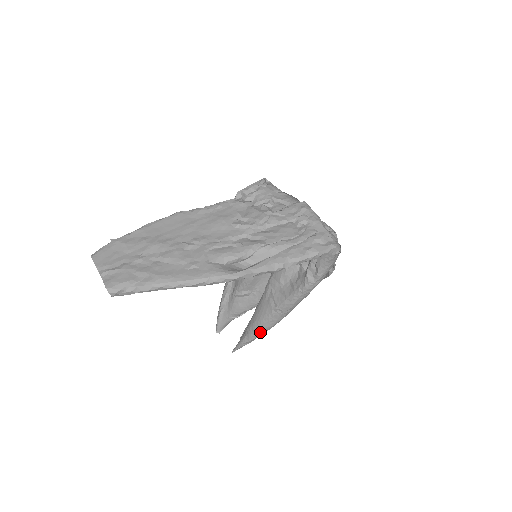
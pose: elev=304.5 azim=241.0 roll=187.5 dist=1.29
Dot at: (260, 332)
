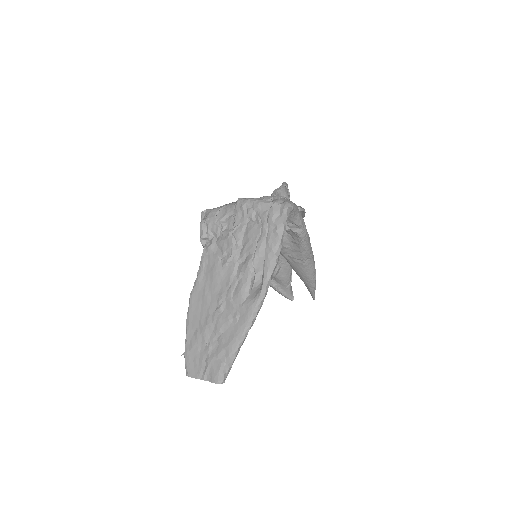
Dot at: (313, 278)
